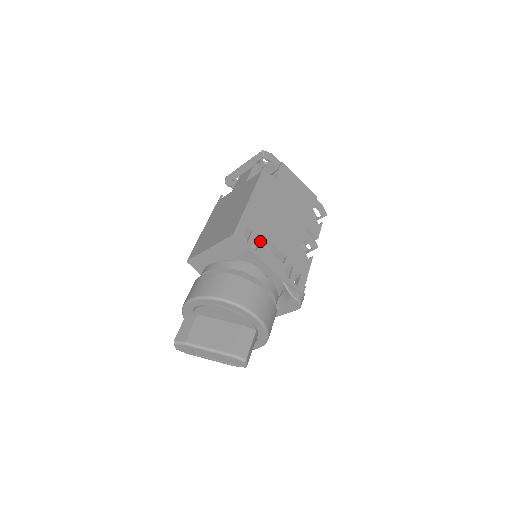
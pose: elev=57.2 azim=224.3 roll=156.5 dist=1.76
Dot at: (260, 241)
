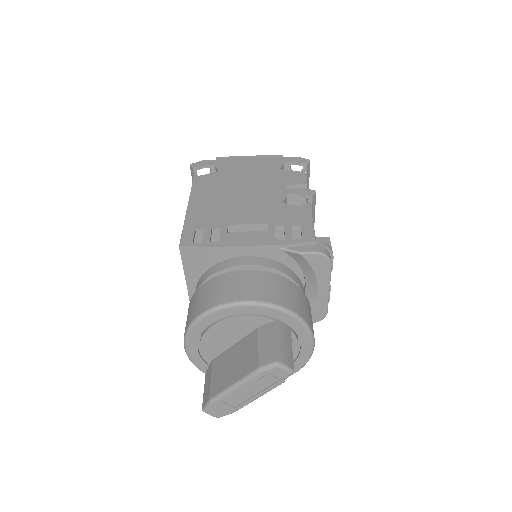
Dot at: (220, 231)
